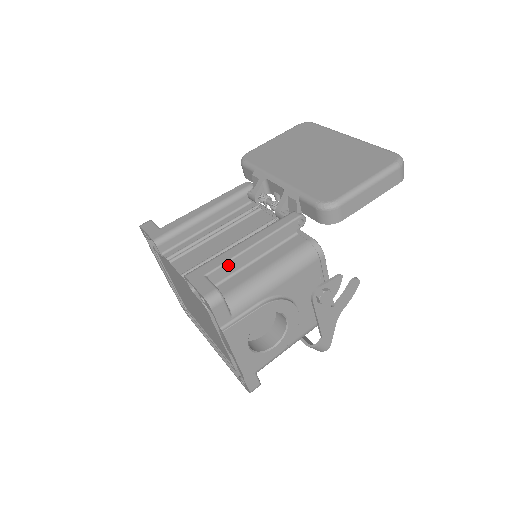
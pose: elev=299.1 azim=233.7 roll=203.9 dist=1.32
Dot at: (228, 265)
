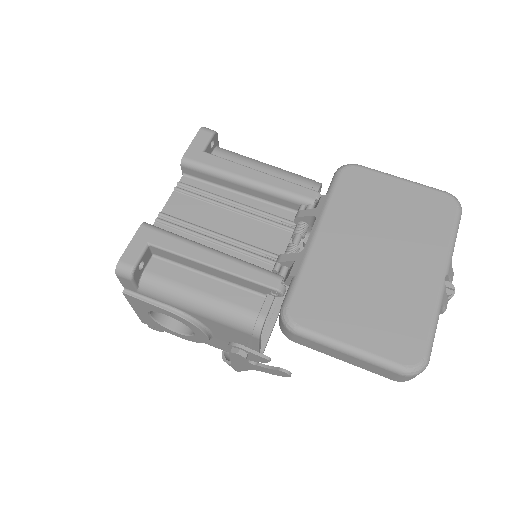
Dot at: (176, 256)
